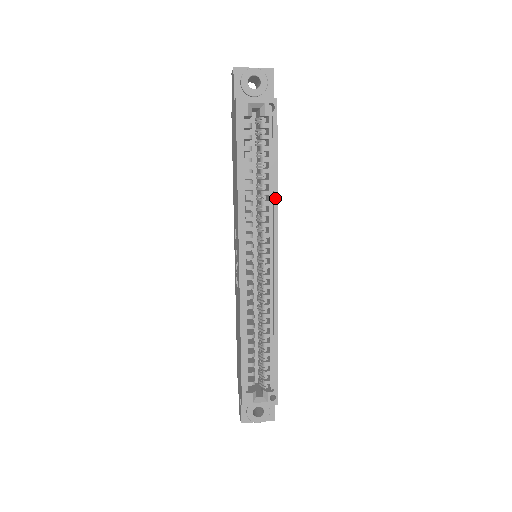
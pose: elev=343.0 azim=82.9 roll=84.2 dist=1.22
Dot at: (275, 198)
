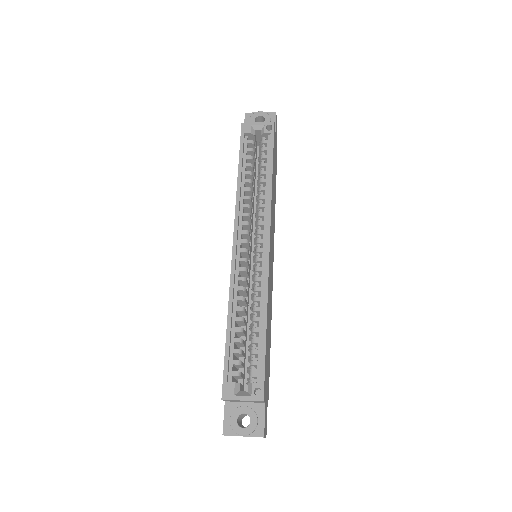
Dot at: (269, 191)
